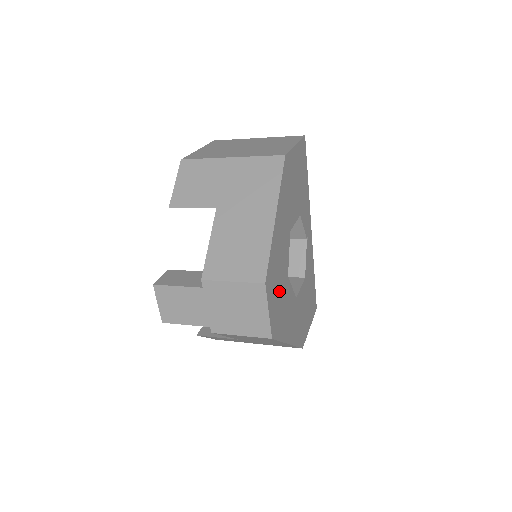
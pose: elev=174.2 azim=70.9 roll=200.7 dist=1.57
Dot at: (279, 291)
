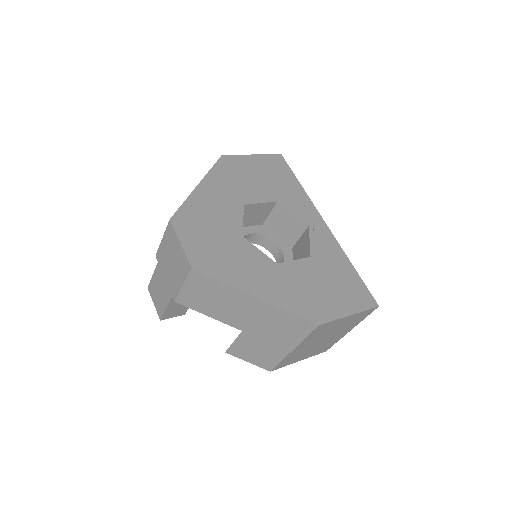
Dot at: (213, 238)
